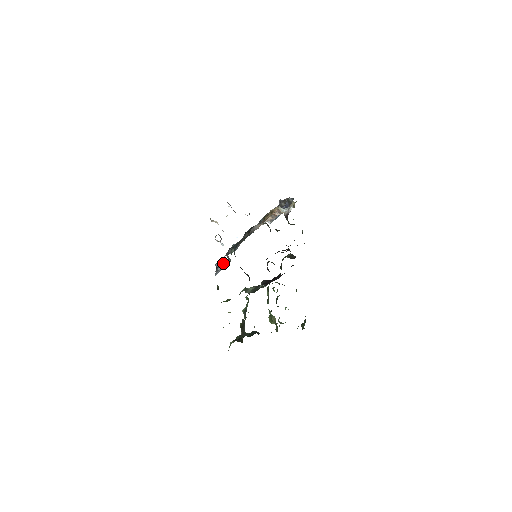
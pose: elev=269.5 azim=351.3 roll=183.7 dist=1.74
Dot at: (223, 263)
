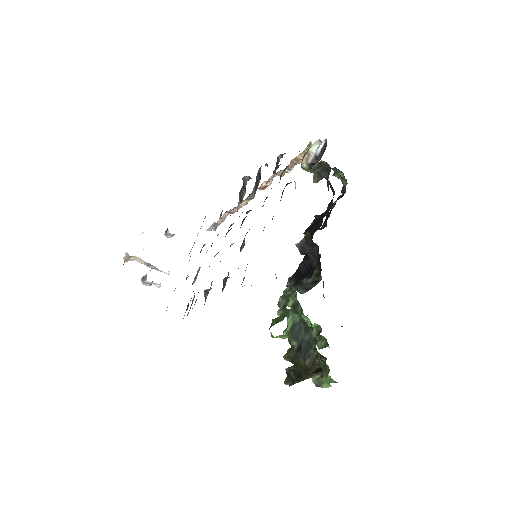
Dot at: (226, 279)
